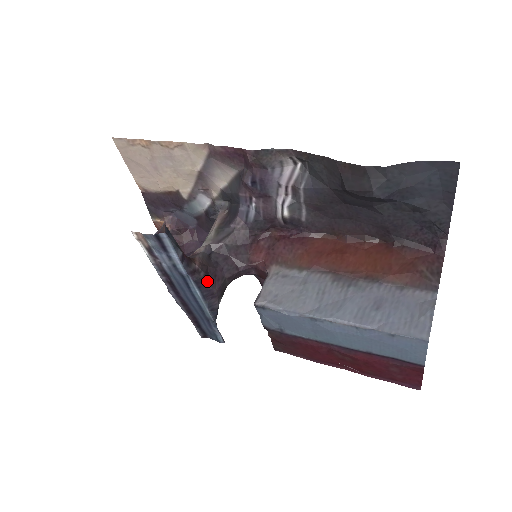
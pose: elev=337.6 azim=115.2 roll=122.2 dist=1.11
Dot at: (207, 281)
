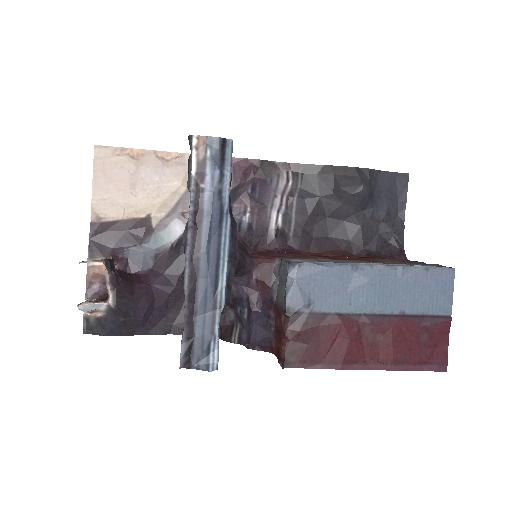
Dot at: (236, 236)
